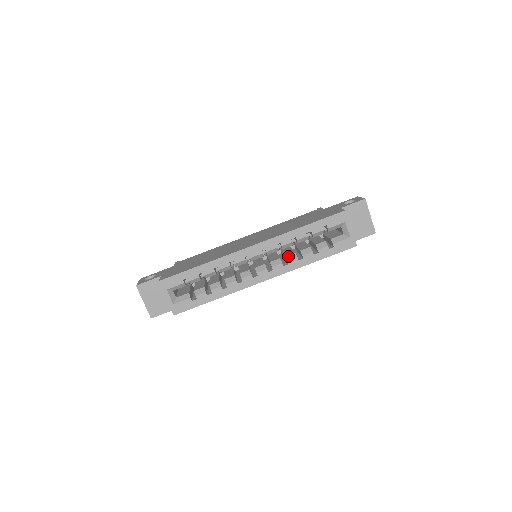
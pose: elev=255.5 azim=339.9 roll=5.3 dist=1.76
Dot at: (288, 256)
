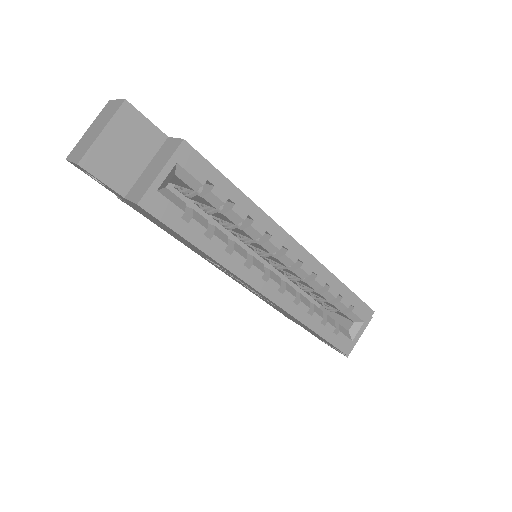
Dot at: (303, 296)
